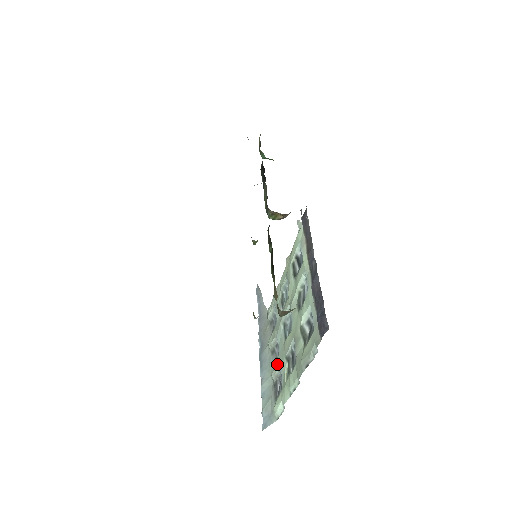
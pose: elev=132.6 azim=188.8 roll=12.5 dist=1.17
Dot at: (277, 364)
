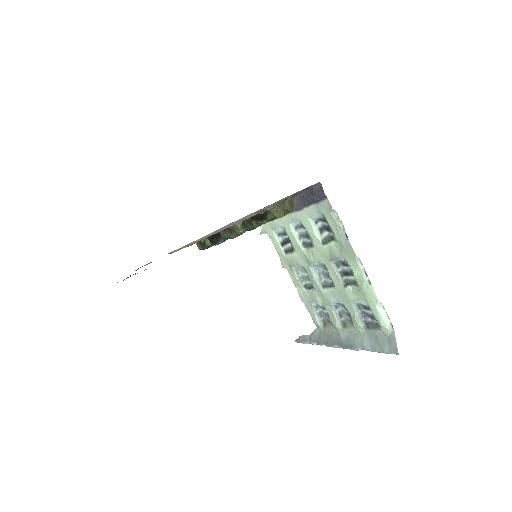
Dot at: (350, 310)
